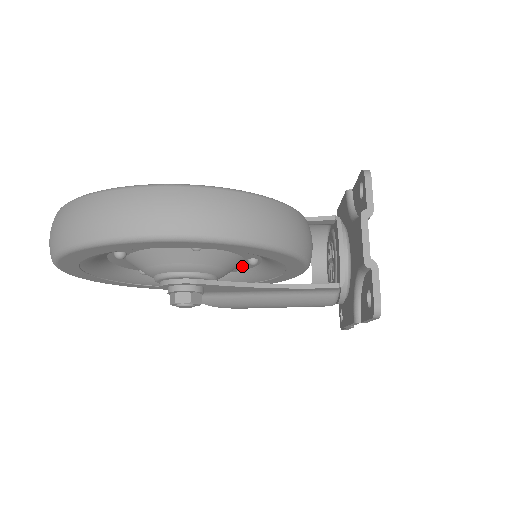
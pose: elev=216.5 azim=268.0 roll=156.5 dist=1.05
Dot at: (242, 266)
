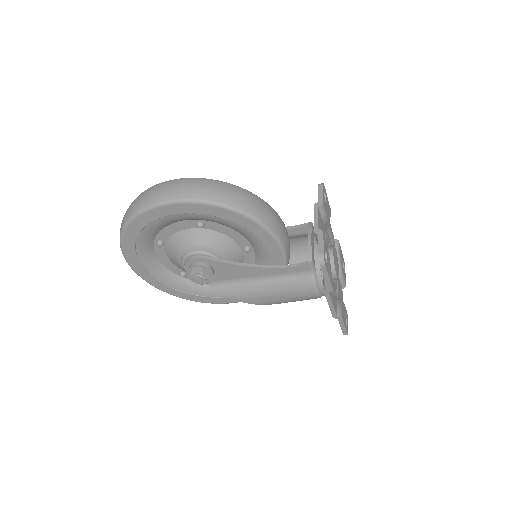
Dot at: occluded
